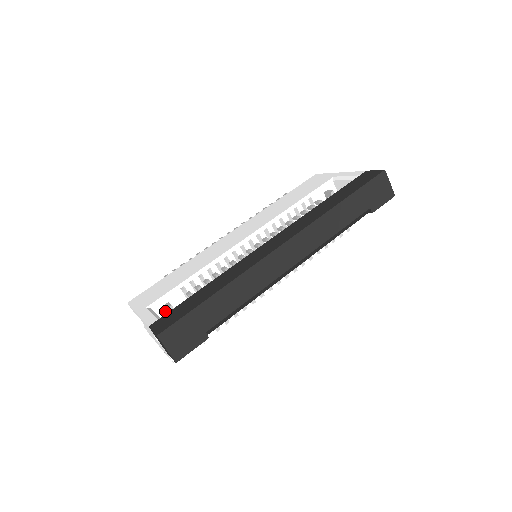
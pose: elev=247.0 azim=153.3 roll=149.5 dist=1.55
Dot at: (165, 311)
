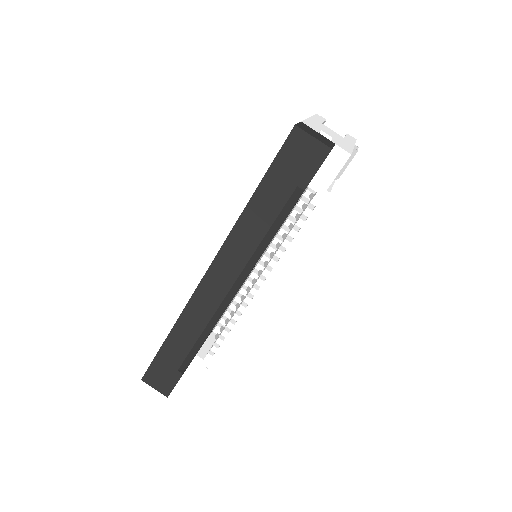
Dot at: occluded
